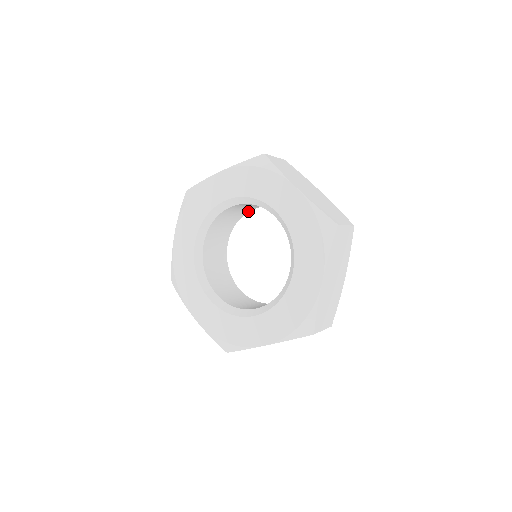
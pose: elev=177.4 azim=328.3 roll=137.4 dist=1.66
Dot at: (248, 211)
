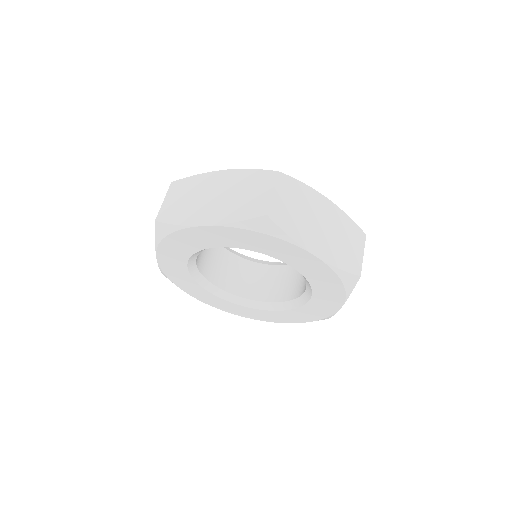
Dot at: occluded
